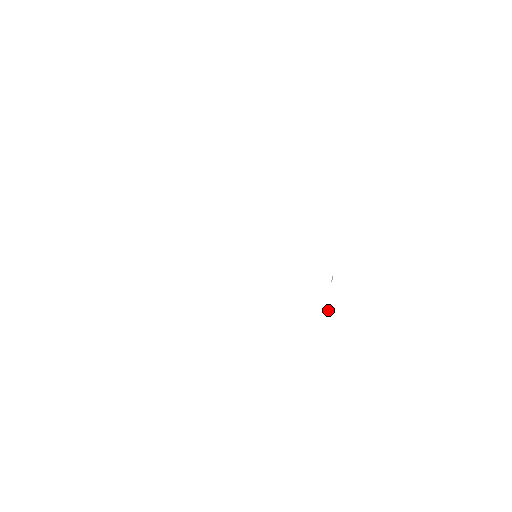
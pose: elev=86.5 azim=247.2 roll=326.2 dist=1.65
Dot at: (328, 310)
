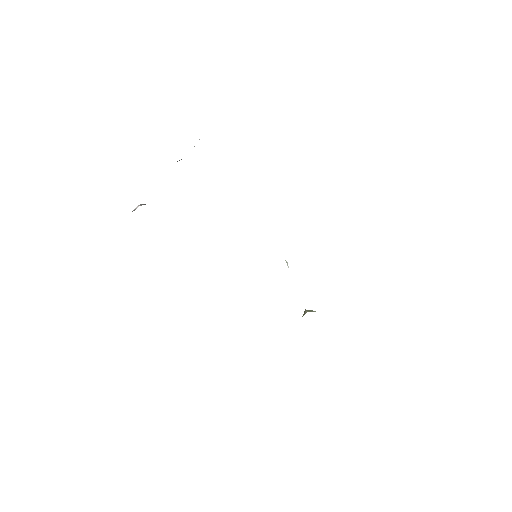
Dot at: (309, 310)
